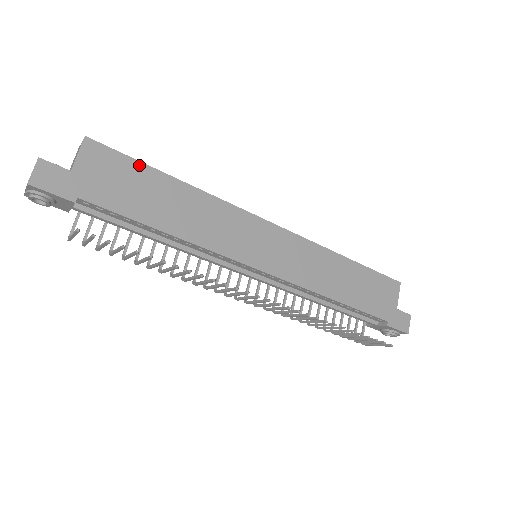
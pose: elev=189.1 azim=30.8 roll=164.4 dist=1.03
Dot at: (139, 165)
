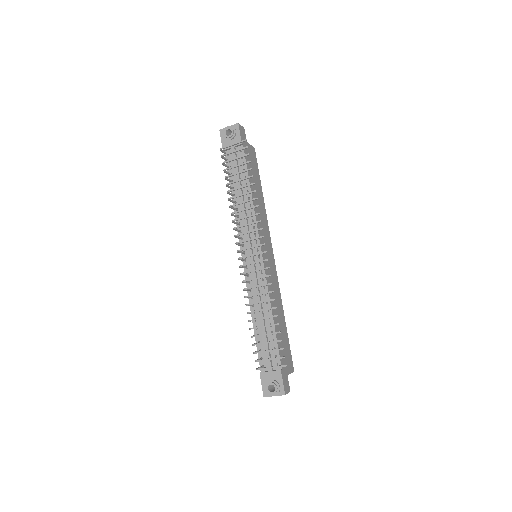
Dot at: occluded
